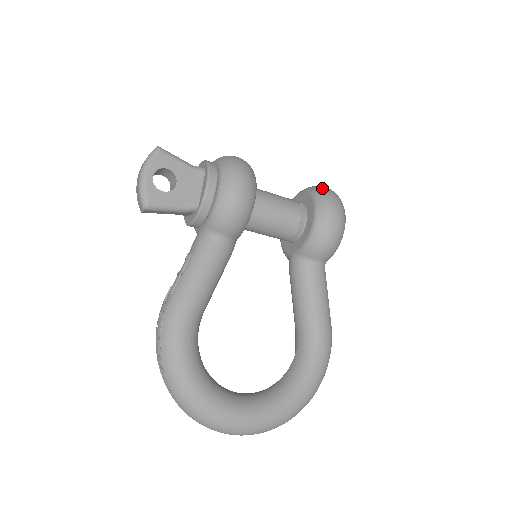
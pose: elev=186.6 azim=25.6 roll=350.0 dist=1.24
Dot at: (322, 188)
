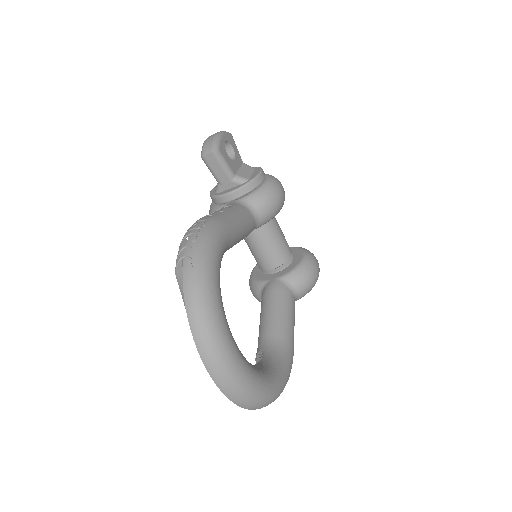
Dot at: occluded
